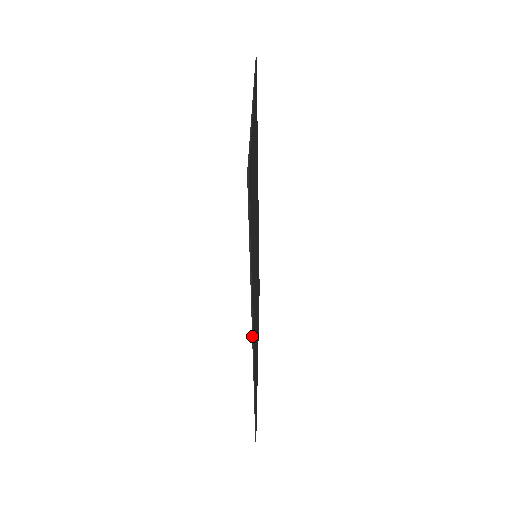
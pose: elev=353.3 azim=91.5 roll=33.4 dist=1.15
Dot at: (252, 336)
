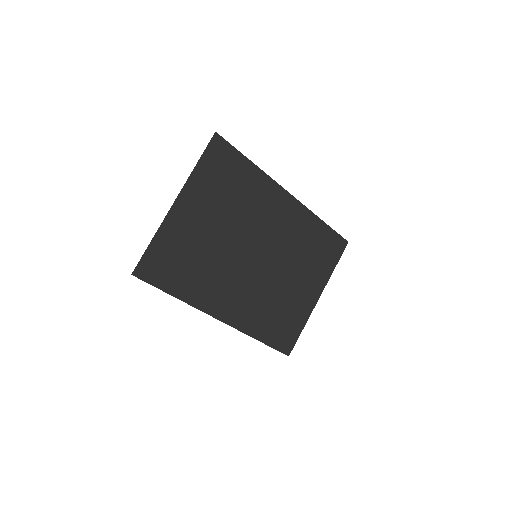
Dot at: occluded
